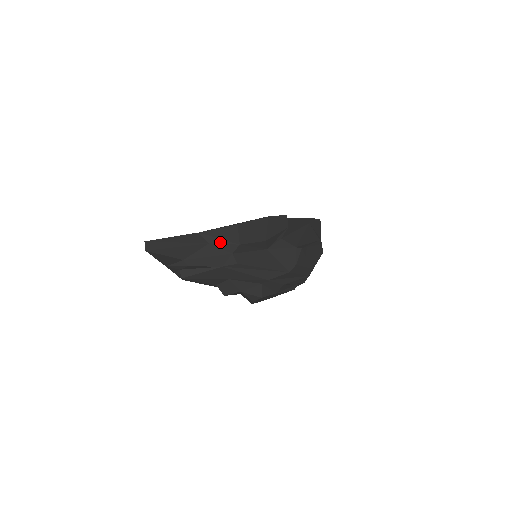
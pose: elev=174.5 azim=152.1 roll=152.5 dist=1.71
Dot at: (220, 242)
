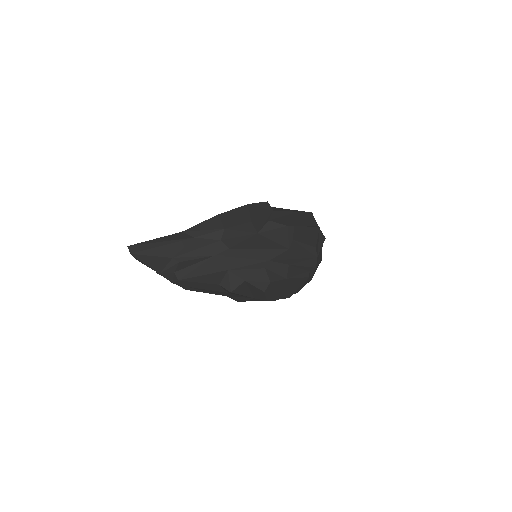
Dot at: (205, 233)
